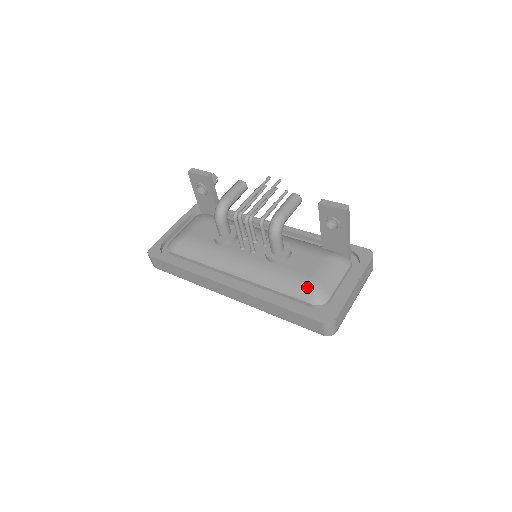
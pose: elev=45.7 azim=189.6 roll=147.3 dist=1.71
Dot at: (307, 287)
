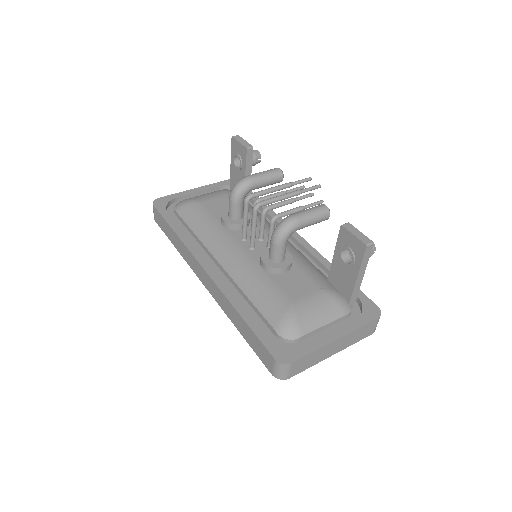
Dot at: (283, 312)
